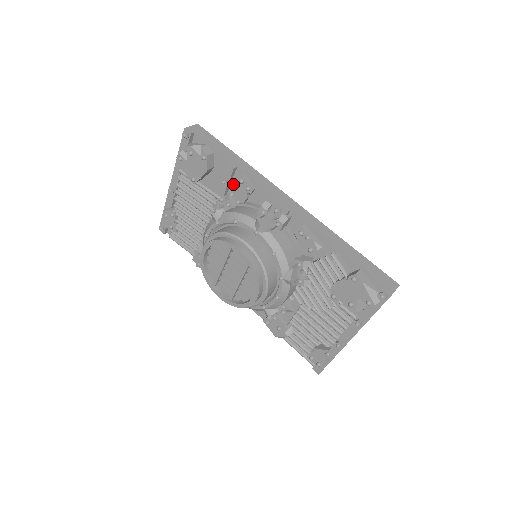
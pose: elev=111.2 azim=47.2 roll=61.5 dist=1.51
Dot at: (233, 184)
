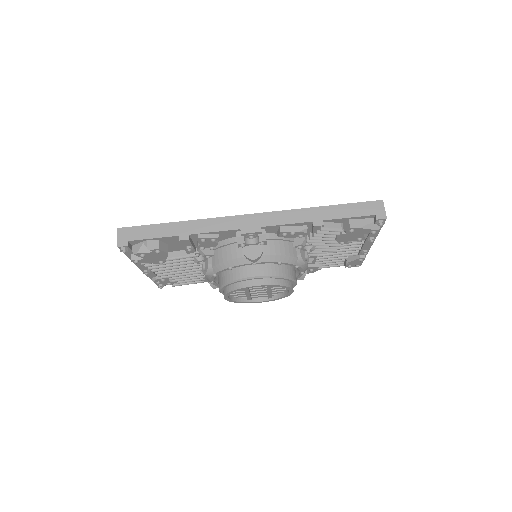
Dot at: (195, 242)
